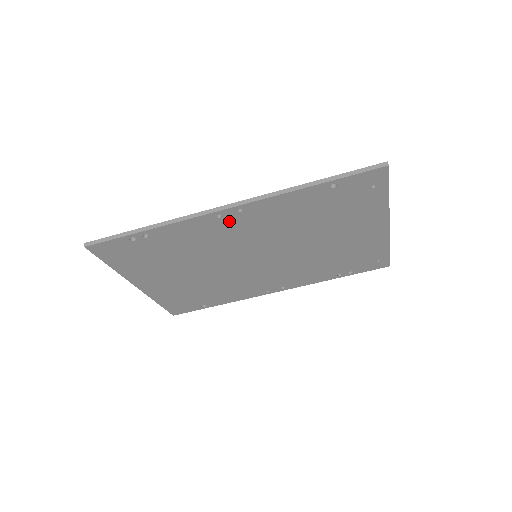
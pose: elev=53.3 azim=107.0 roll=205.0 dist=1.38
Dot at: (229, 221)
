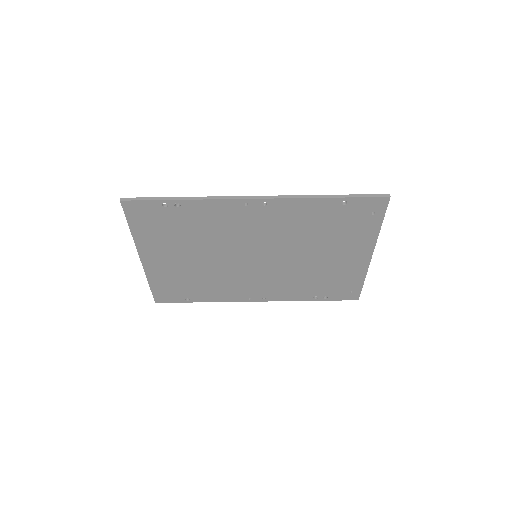
Dot at: (251, 212)
